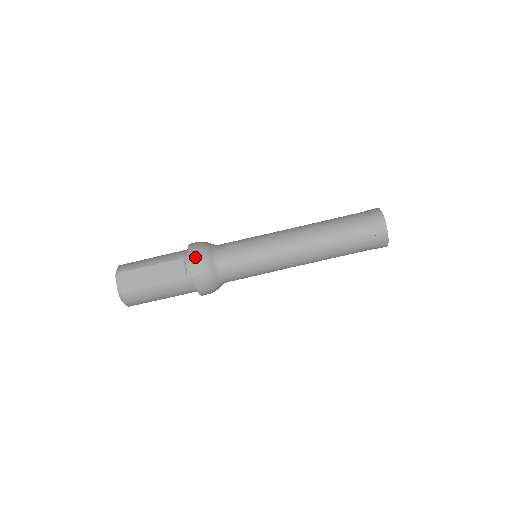
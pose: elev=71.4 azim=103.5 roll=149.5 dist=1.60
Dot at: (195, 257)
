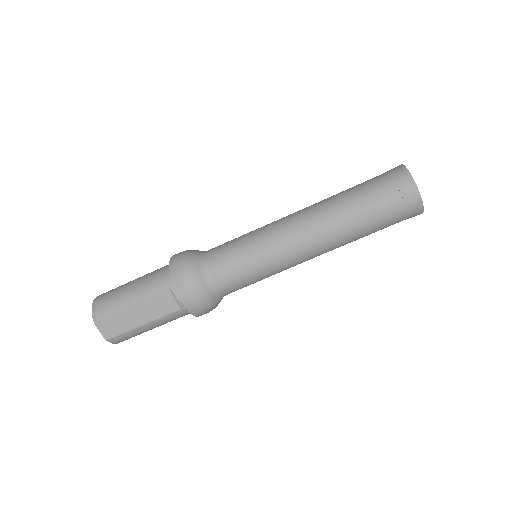
Dot at: (184, 289)
